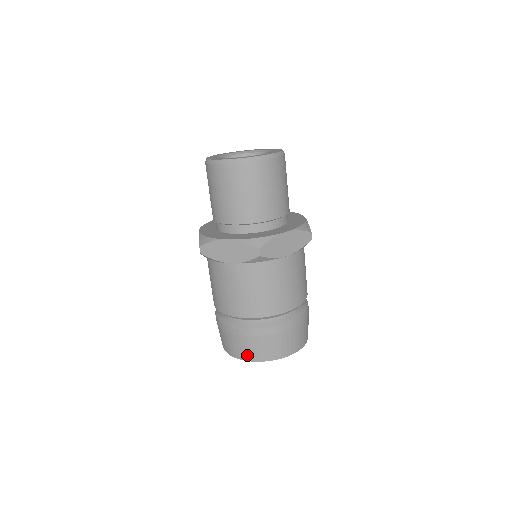
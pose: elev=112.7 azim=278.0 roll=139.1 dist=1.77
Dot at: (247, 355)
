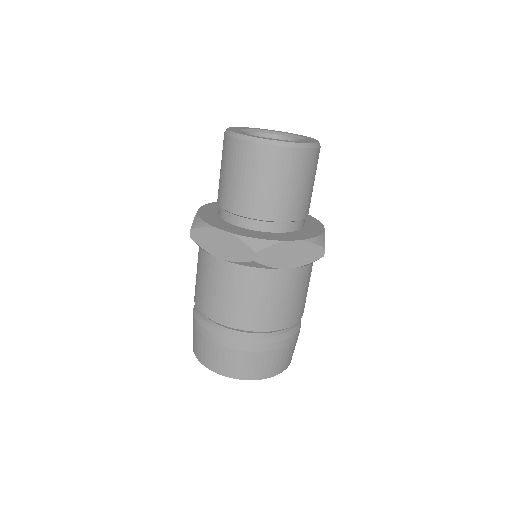
Dot at: (214, 365)
